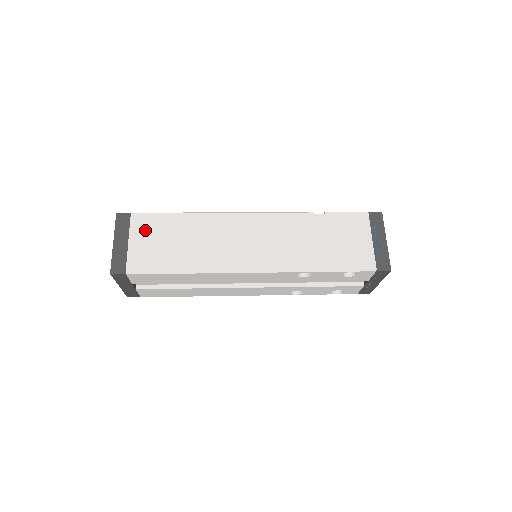
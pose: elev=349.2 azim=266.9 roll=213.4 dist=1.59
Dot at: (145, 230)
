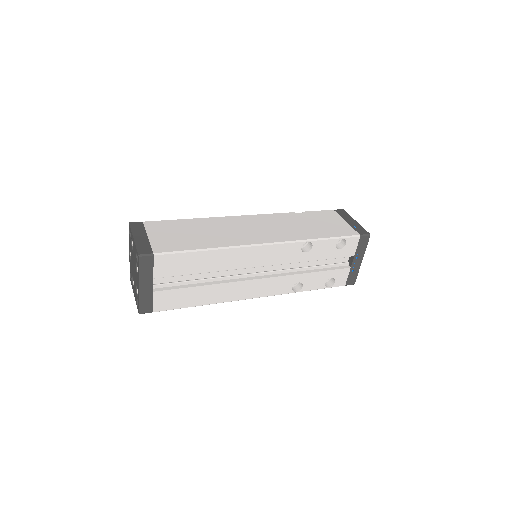
Dot at: (160, 229)
